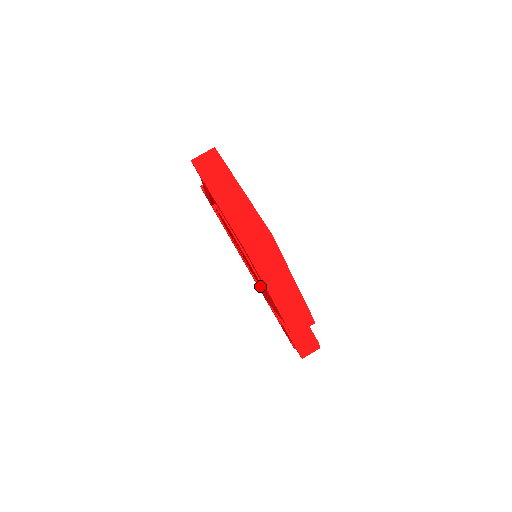
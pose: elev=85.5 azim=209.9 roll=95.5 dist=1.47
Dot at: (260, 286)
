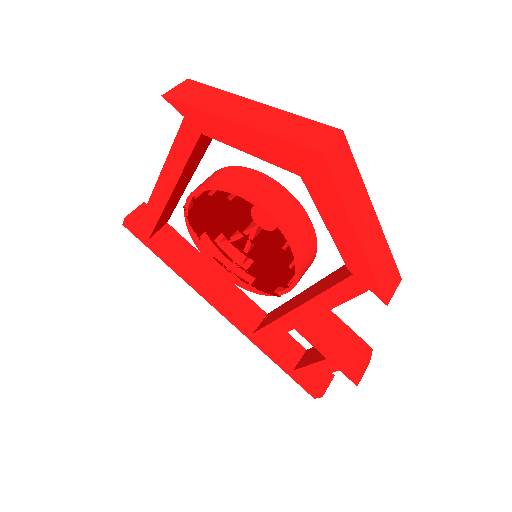
Dot at: (277, 294)
